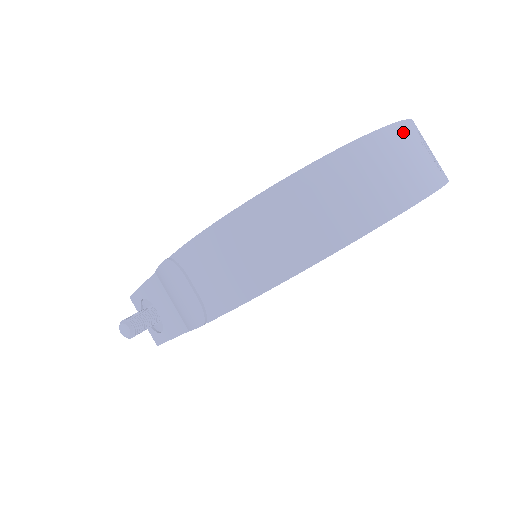
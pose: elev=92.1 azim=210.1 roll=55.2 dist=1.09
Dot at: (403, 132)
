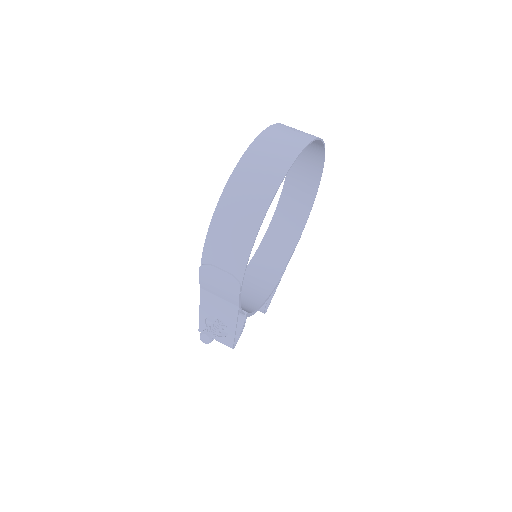
Dot at: (275, 128)
